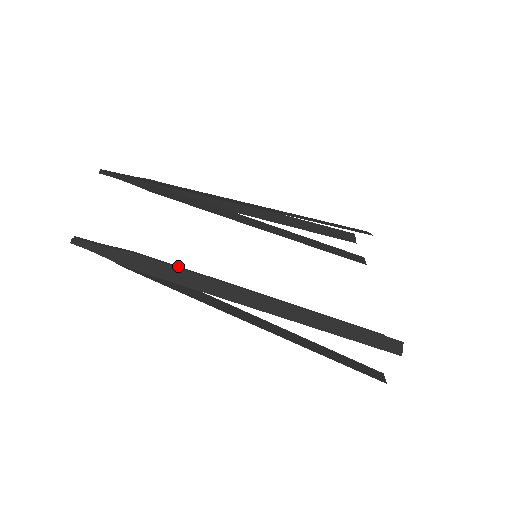
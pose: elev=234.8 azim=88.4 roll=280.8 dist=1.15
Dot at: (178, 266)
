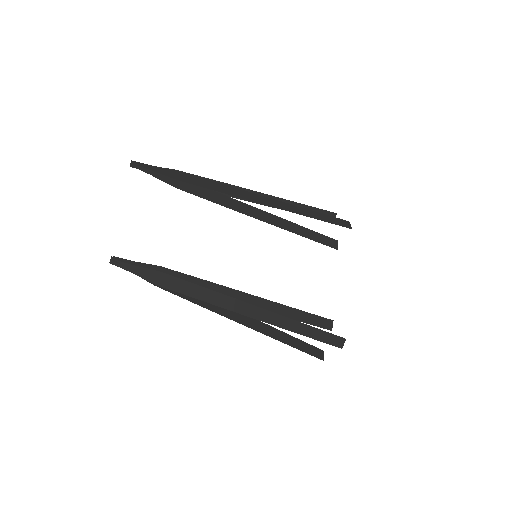
Dot at: (195, 277)
